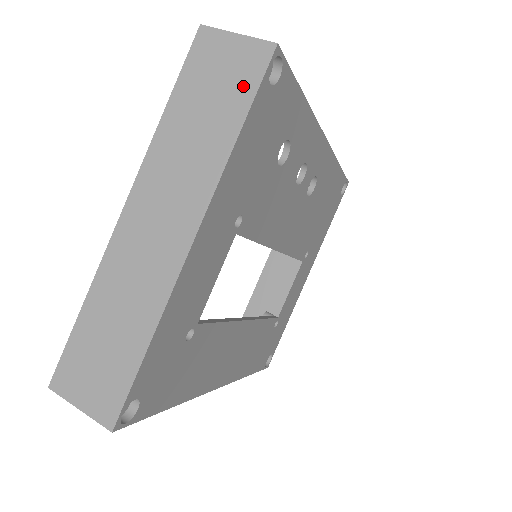
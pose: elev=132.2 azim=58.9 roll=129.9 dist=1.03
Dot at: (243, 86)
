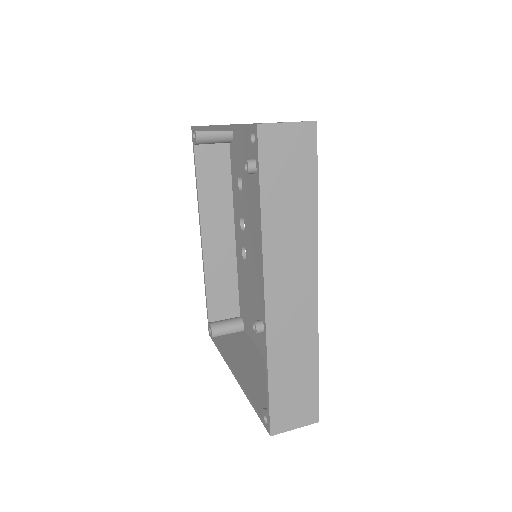
Dot at: (230, 124)
